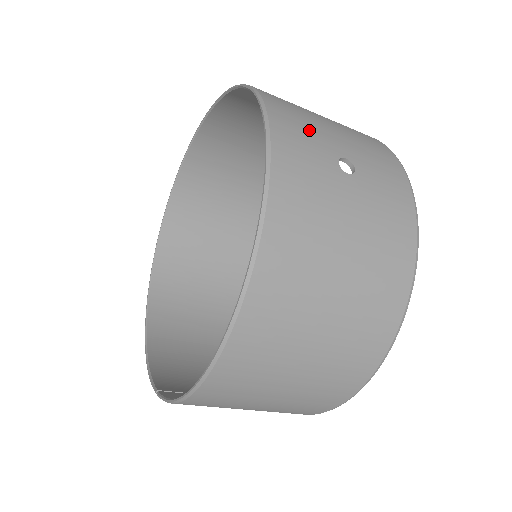
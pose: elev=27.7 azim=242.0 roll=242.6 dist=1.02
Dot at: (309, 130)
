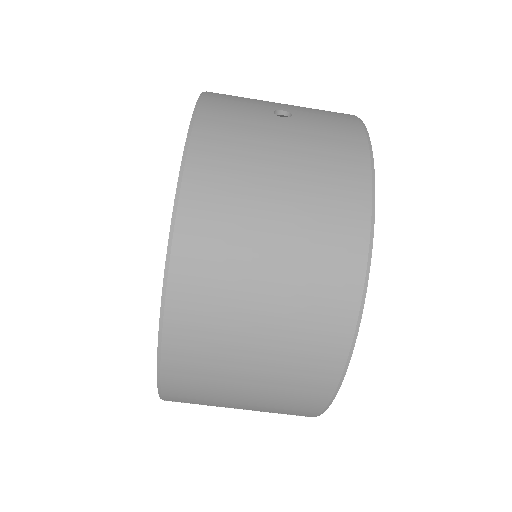
Dot at: (247, 100)
